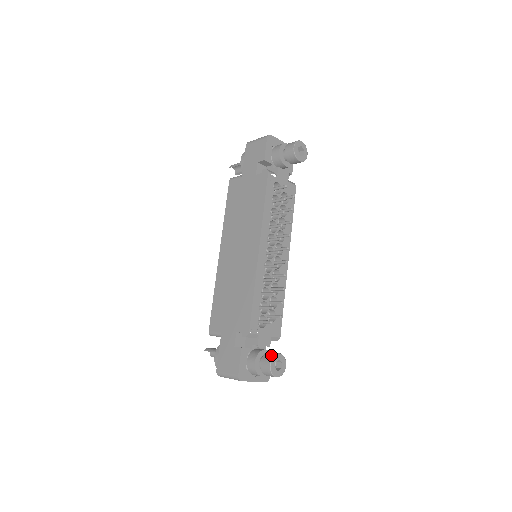
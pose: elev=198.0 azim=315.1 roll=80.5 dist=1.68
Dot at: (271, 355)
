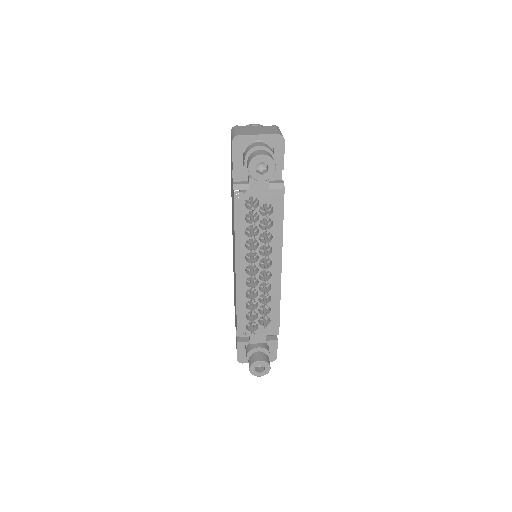
Dot at: (252, 361)
